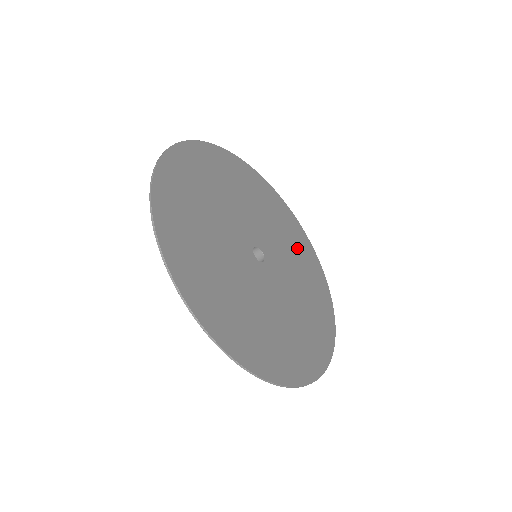
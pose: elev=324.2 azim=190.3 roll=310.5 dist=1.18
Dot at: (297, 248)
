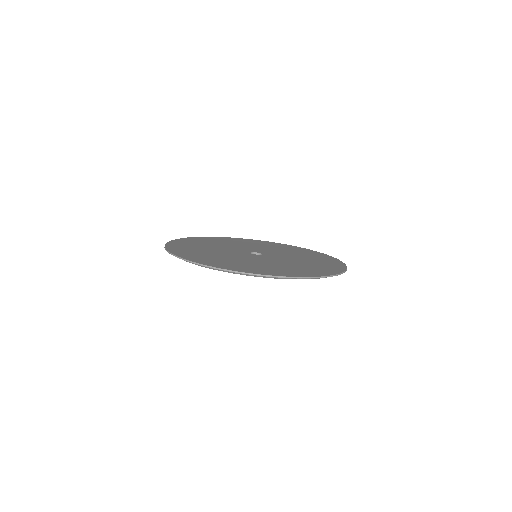
Dot at: (247, 243)
